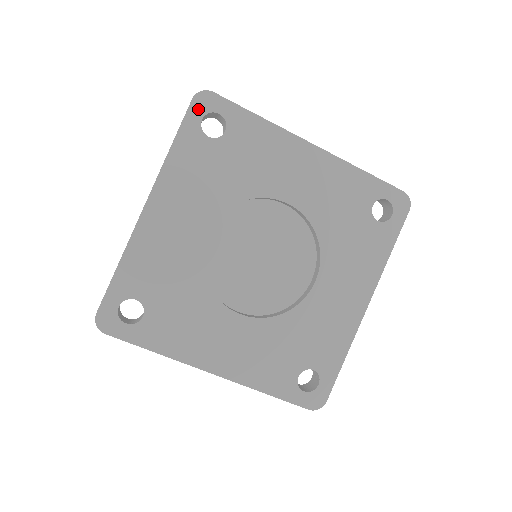
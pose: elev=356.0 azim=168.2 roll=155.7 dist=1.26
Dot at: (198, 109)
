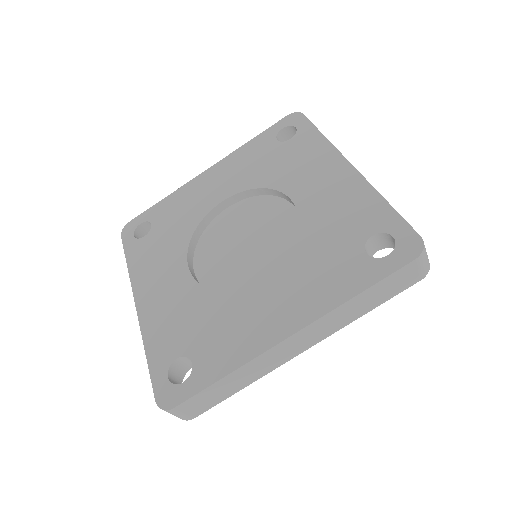
Dot at: (285, 122)
